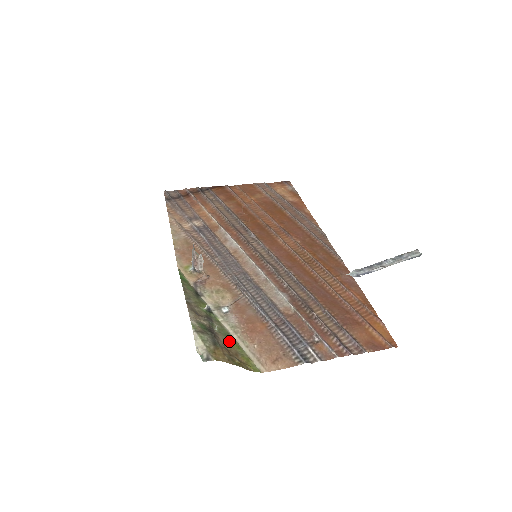
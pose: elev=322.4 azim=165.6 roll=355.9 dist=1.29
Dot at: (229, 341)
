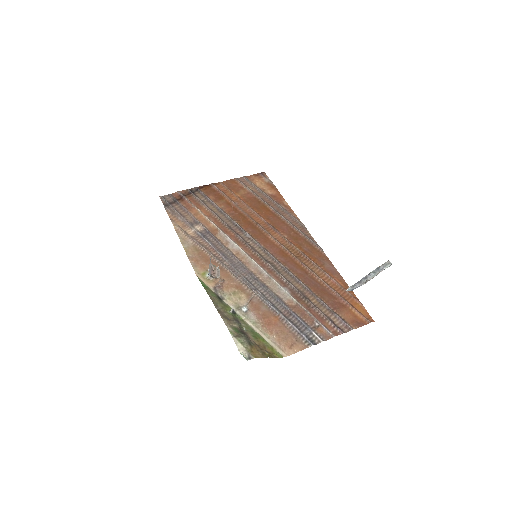
Dot at: (256, 337)
